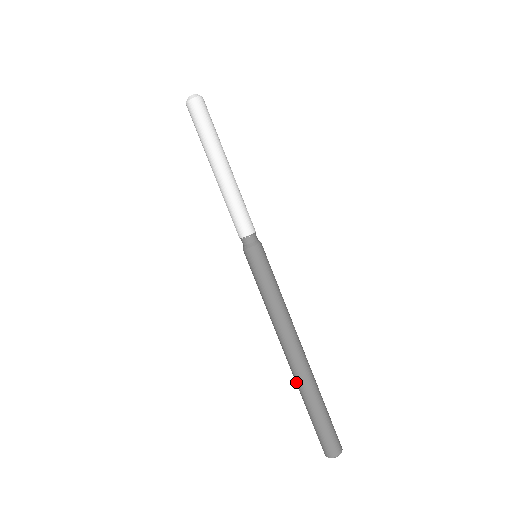
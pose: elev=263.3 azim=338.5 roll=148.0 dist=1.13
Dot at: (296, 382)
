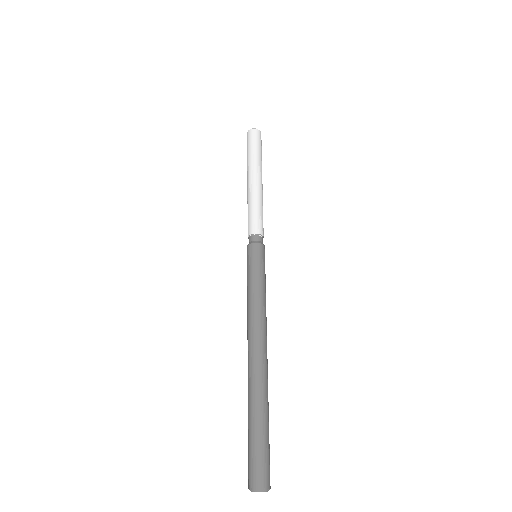
Dot at: (248, 387)
